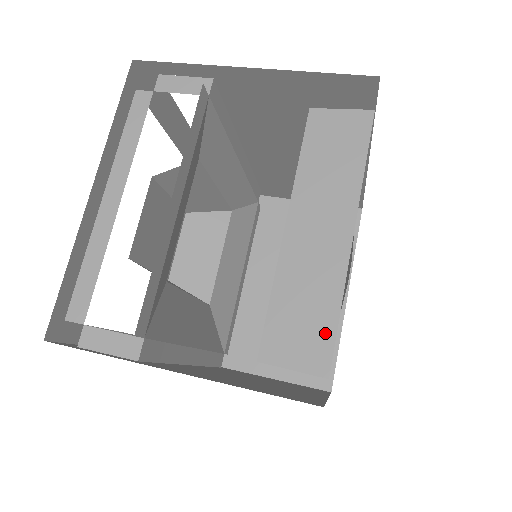
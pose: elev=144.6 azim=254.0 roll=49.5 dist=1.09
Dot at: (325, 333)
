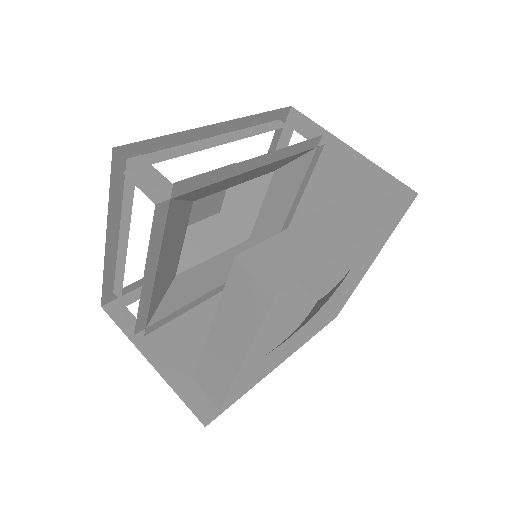
Dot at: (221, 393)
